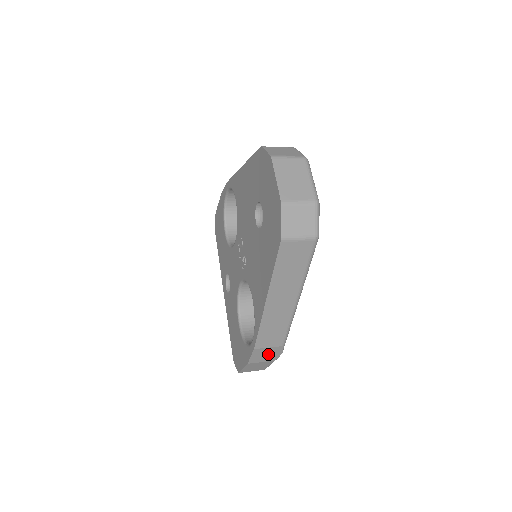
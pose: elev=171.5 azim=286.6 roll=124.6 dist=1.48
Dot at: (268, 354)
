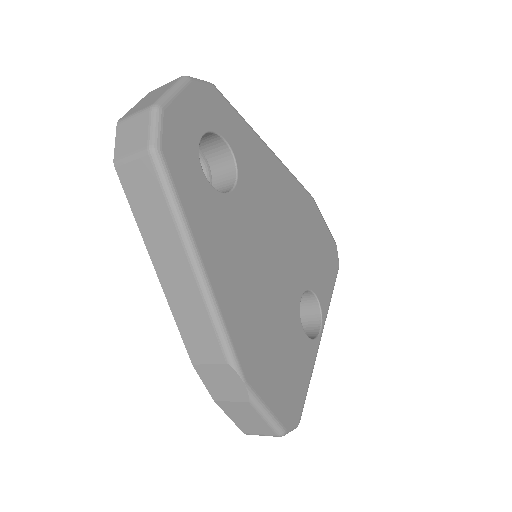
Dot at: (225, 382)
